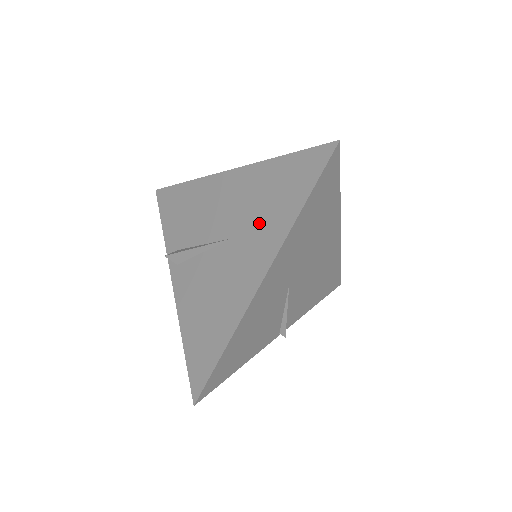
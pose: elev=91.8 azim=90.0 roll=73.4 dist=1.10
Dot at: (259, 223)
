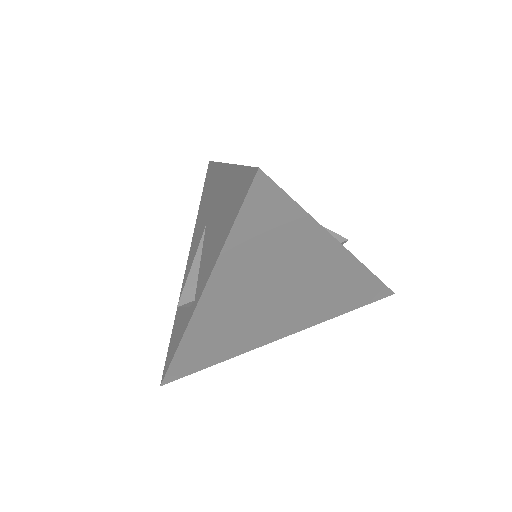
Dot at: (209, 198)
